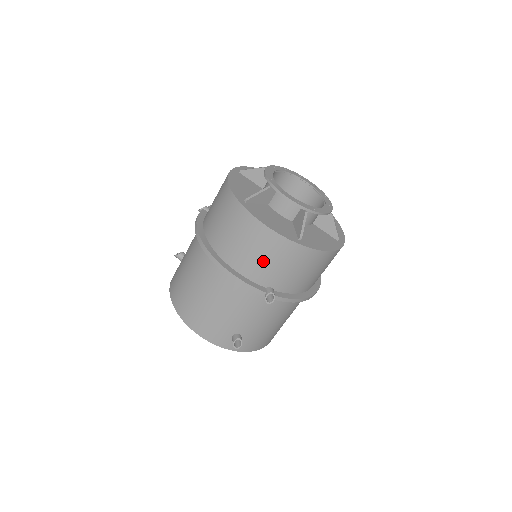
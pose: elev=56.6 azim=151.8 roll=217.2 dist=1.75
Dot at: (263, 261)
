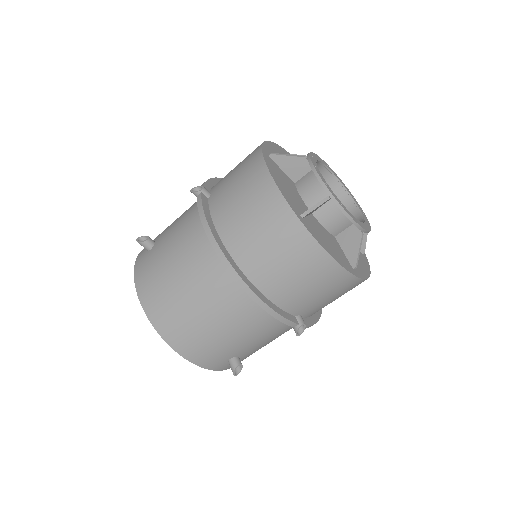
Dot at: (308, 292)
